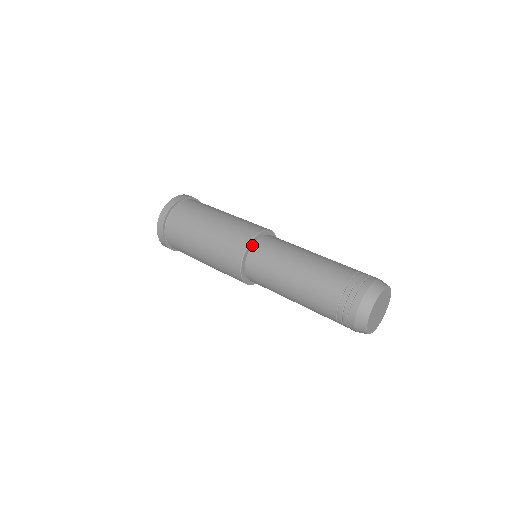
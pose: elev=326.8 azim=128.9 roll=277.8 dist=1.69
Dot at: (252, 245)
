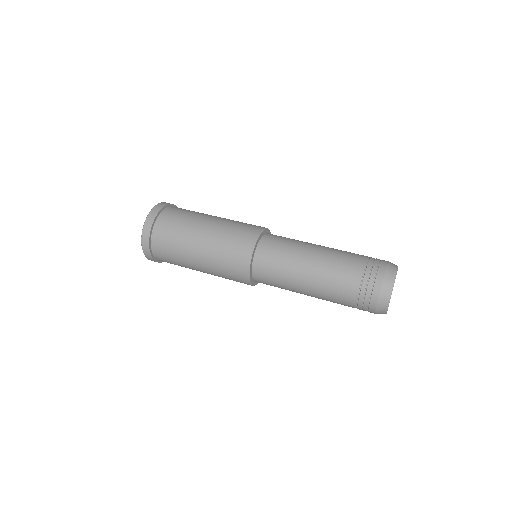
Dot at: (254, 255)
